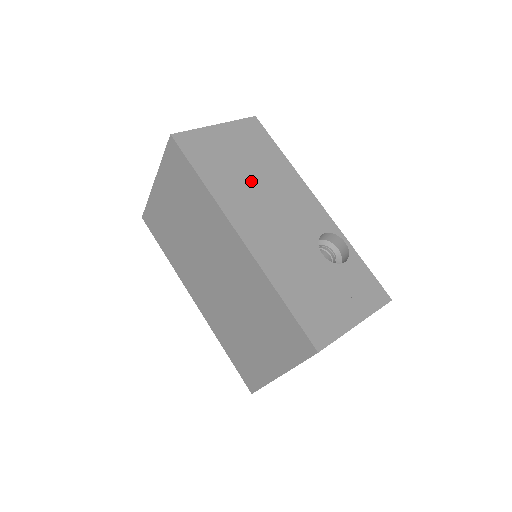
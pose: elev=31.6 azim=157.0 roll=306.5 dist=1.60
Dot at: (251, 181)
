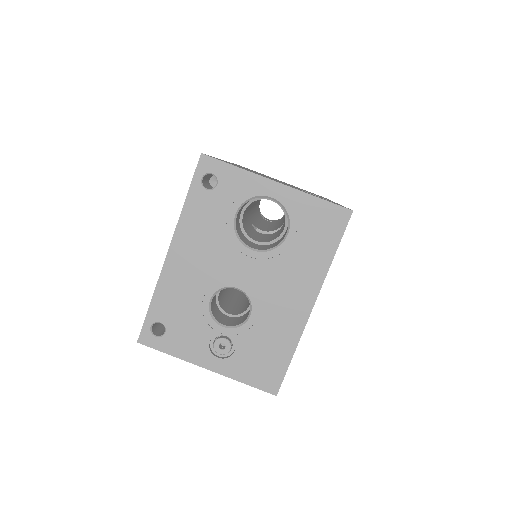
Dot at: occluded
